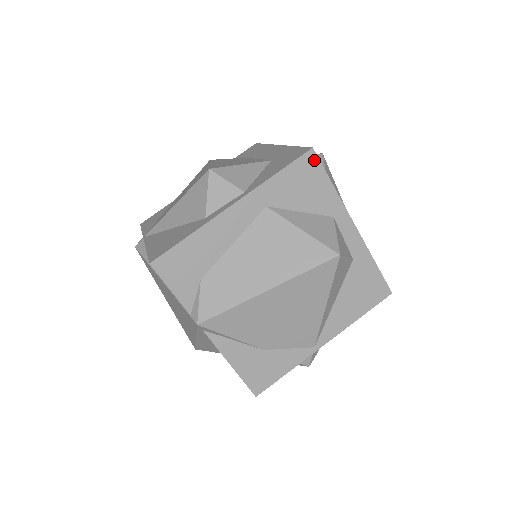
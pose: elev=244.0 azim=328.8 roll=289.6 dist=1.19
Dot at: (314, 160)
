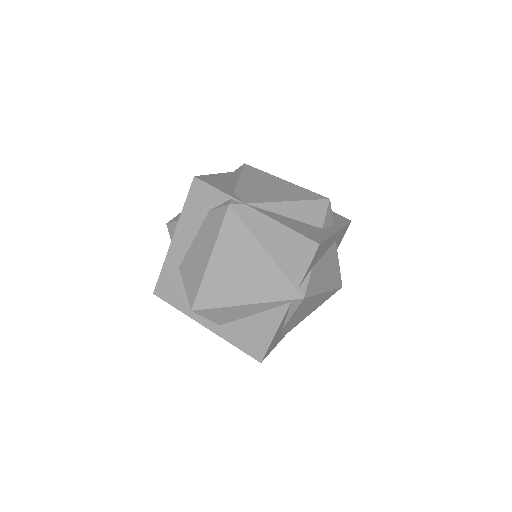
Dot at: occluded
